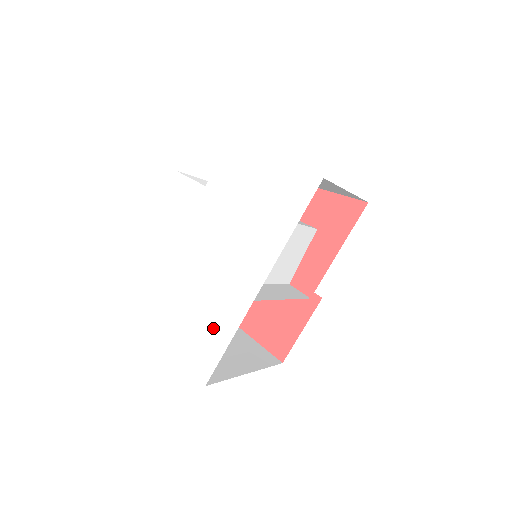
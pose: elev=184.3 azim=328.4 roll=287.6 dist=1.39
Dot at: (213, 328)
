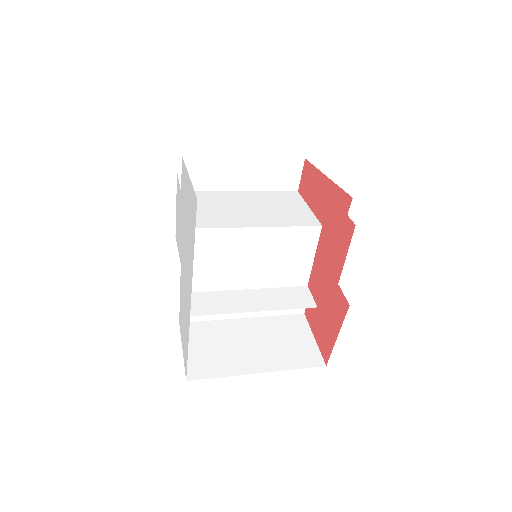
Dot at: (185, 331)
